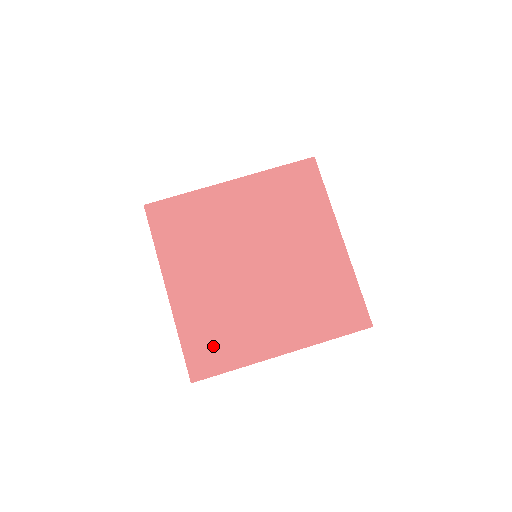
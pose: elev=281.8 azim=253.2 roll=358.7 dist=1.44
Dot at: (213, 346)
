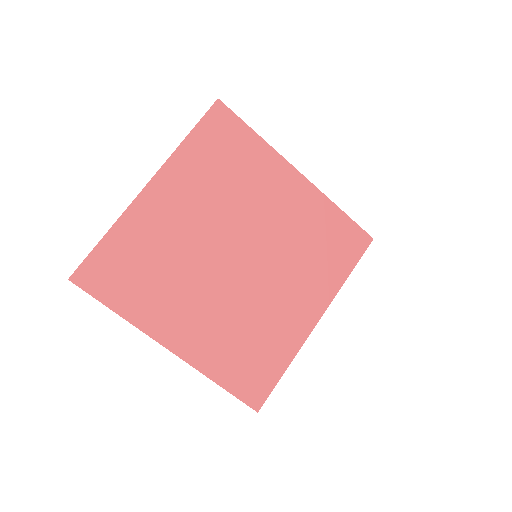
Dot at: (125, 274)
